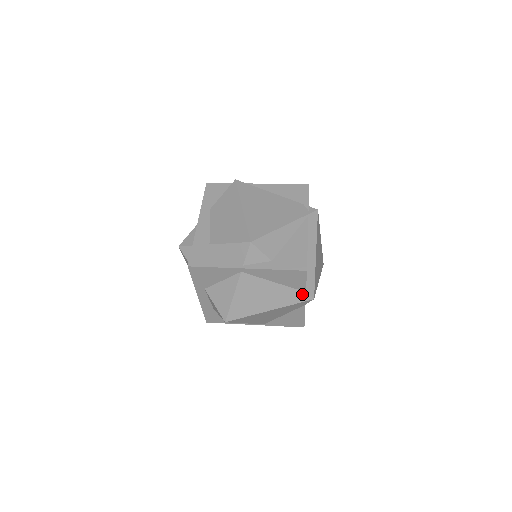
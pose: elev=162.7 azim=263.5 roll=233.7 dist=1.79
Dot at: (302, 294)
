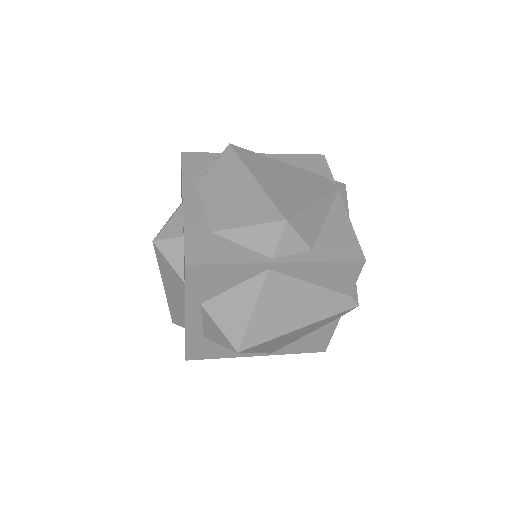
Dot at: (345, 299)
